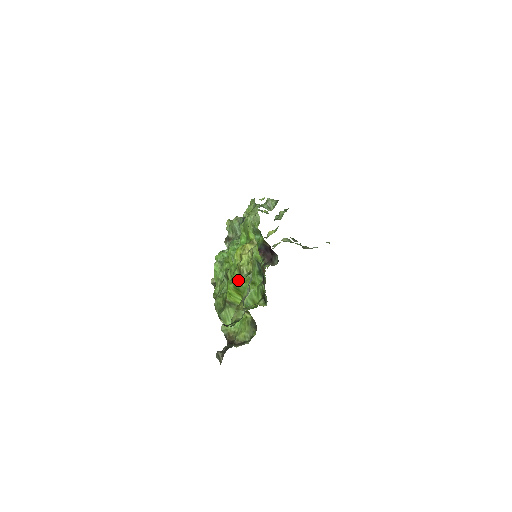
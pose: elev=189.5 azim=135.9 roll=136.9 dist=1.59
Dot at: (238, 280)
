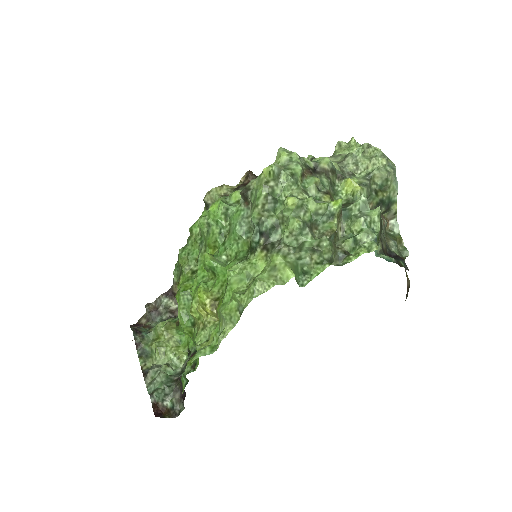
Dot at: (180, 317)
